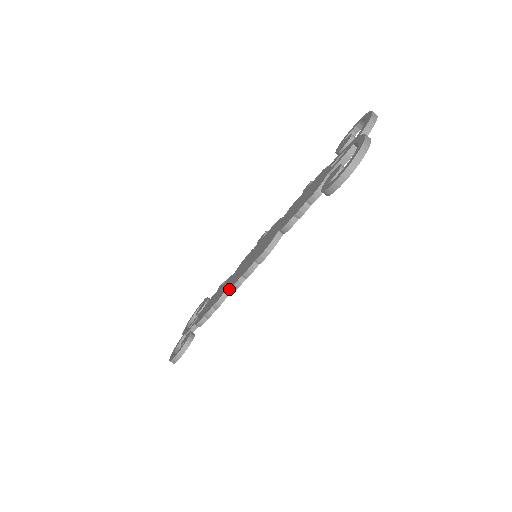
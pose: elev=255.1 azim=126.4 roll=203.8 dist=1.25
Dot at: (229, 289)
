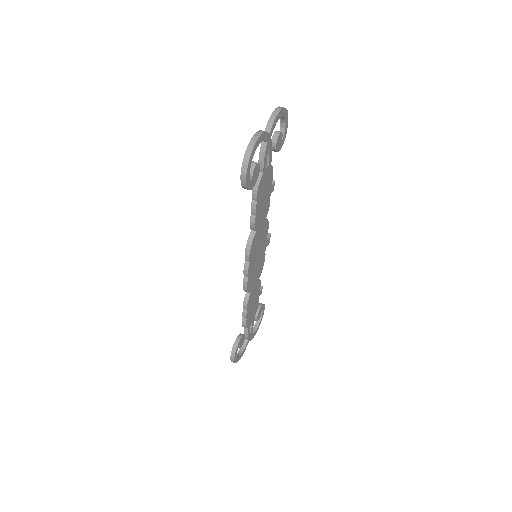
Dot at: (243, 289)
